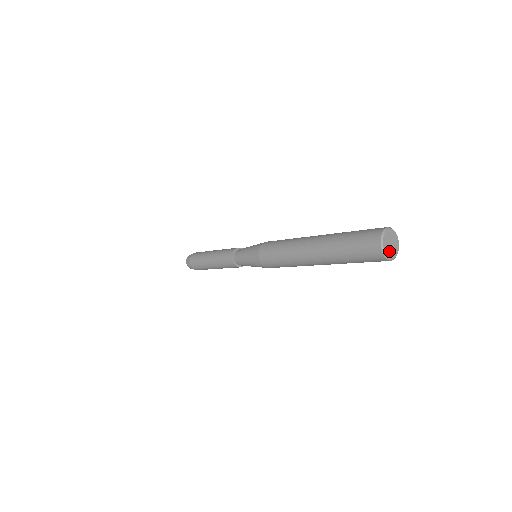
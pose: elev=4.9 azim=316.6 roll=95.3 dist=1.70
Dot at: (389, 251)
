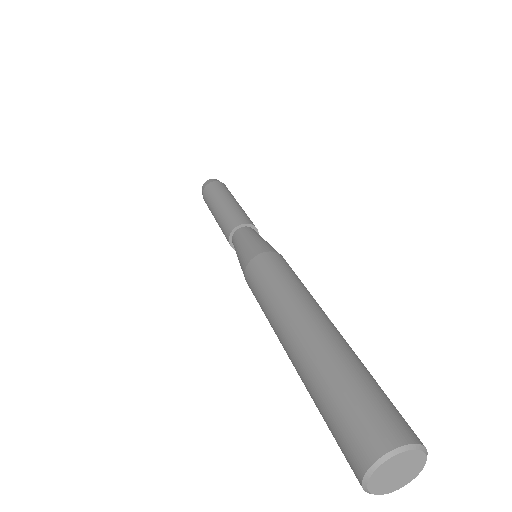
Dot at: (399, 481)
